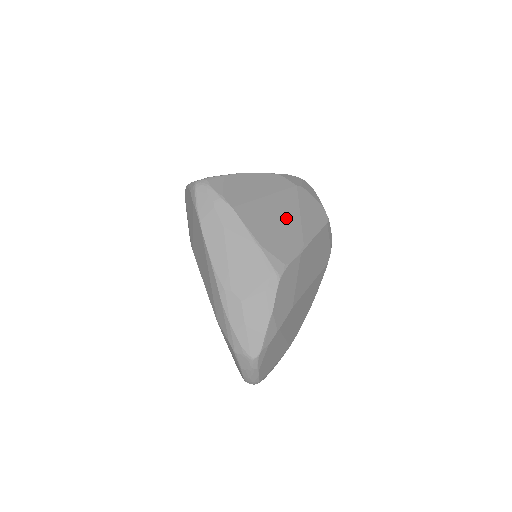
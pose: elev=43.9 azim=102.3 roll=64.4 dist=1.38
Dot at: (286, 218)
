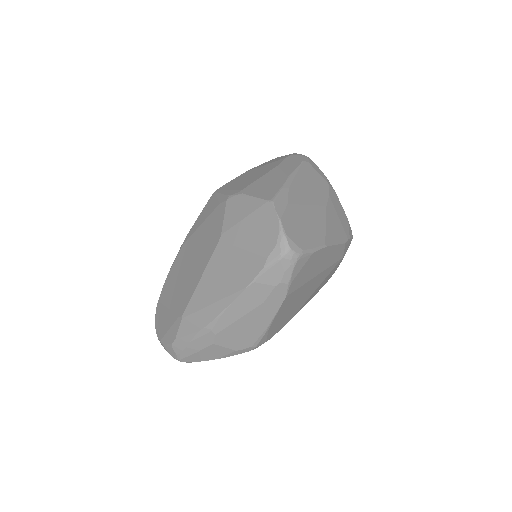
Dot at: (306, 296)
